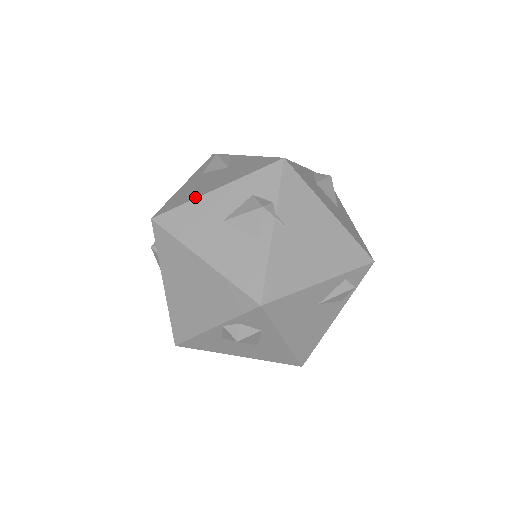
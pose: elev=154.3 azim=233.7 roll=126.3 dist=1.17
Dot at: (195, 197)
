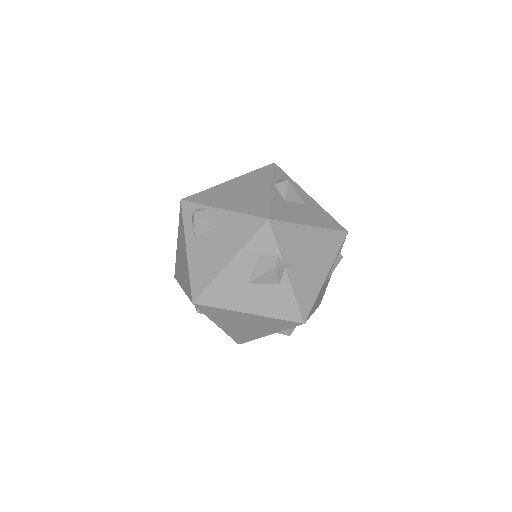
Dot at: (216, 274)
